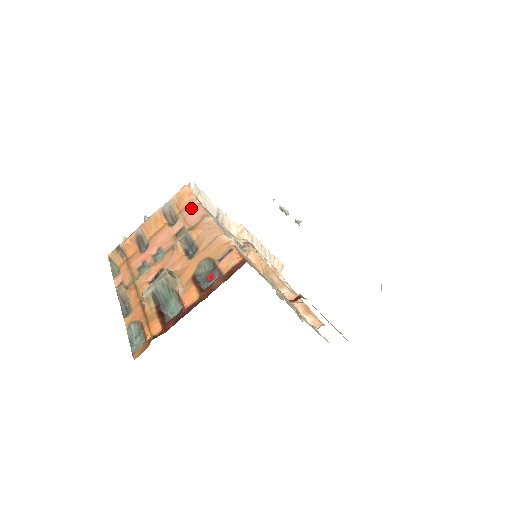
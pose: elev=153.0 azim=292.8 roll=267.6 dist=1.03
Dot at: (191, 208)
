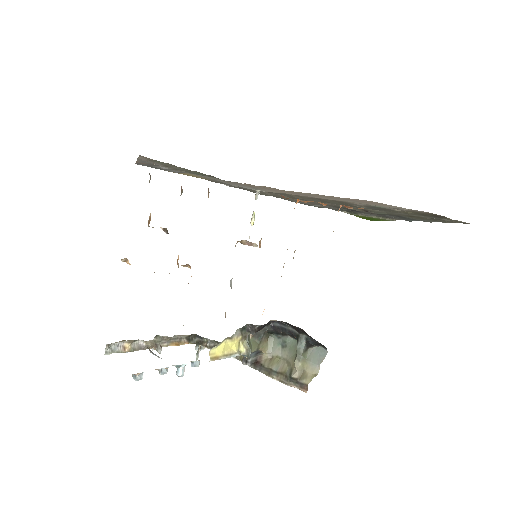
Dot at: occluded
